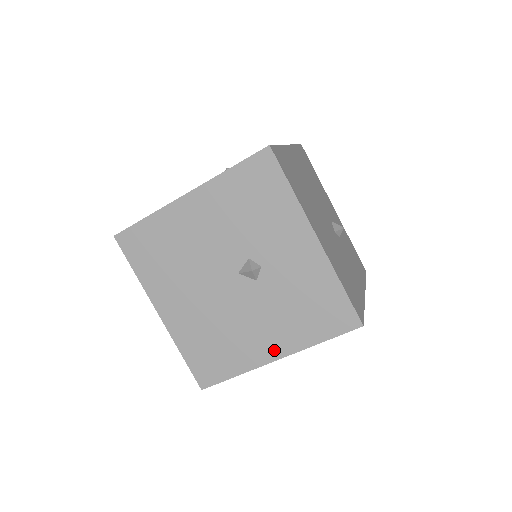
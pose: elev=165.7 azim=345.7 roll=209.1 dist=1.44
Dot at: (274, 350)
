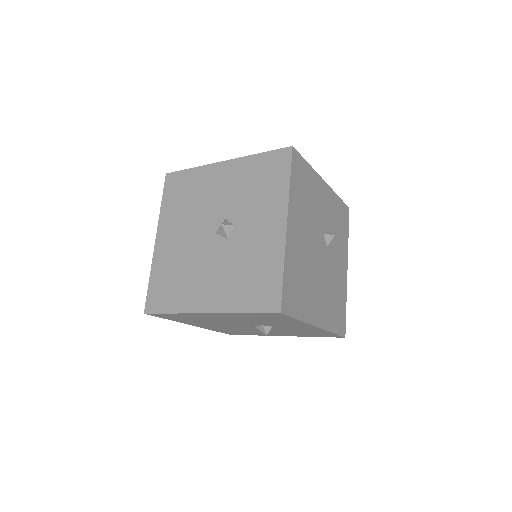
Dot at: (281, 335)
